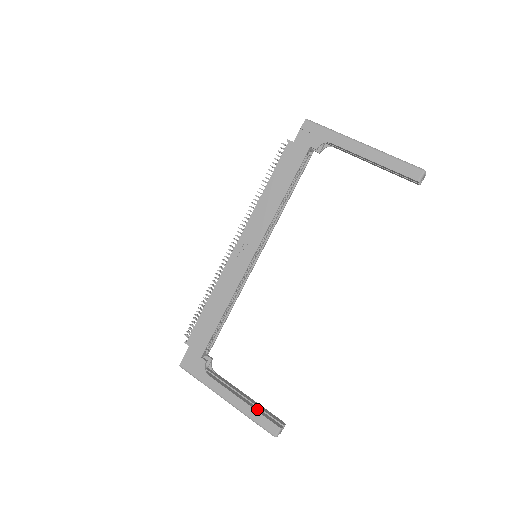
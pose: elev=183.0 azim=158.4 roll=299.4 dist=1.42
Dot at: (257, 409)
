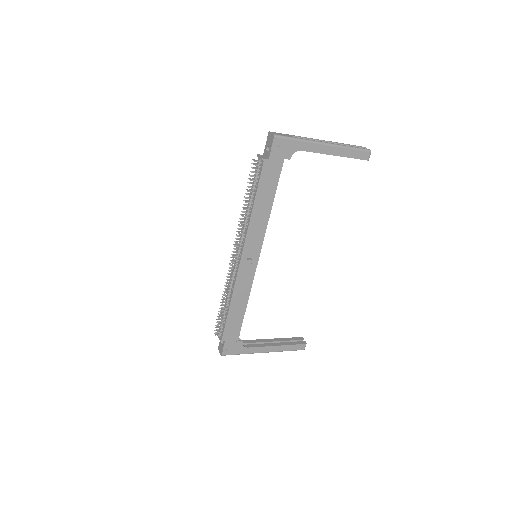
Dot at: (287, 344)
